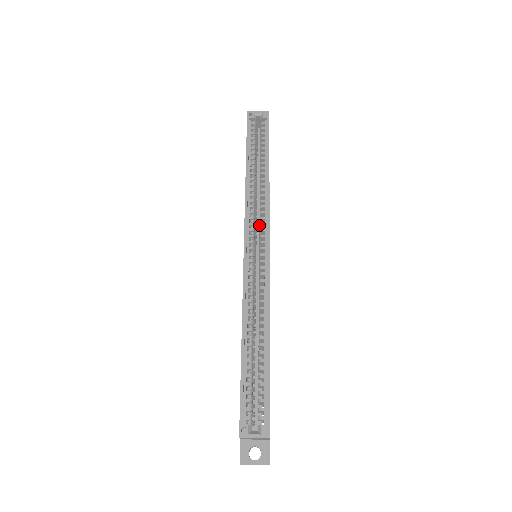
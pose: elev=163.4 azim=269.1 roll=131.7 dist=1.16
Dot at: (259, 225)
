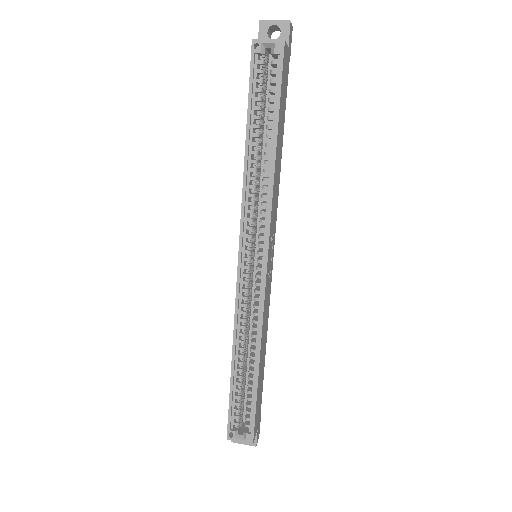
Dot at: occluded
